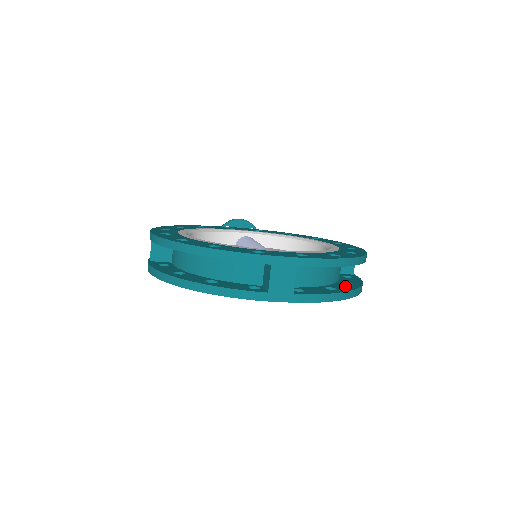
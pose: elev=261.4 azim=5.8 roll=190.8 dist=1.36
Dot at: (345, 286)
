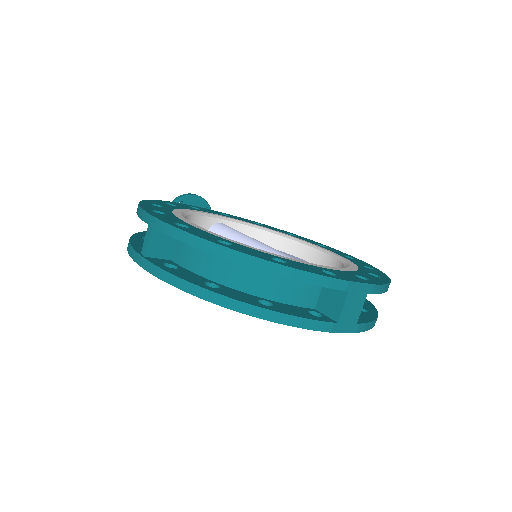
Dot at: (364, 304)
